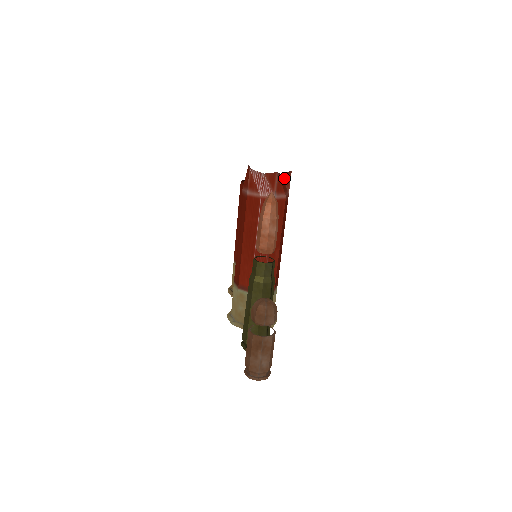
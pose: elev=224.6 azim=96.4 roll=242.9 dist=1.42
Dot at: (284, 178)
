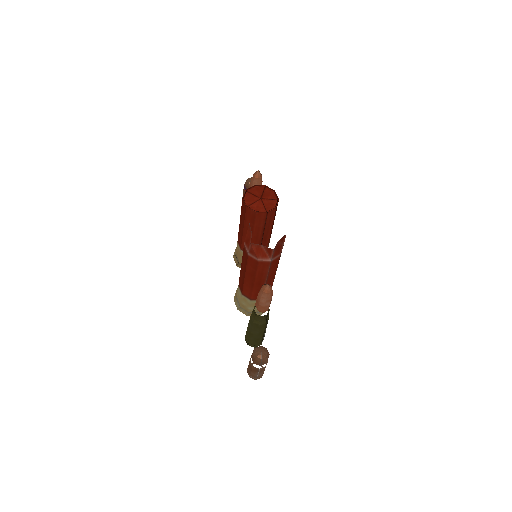
Dot at: (280, 241)
